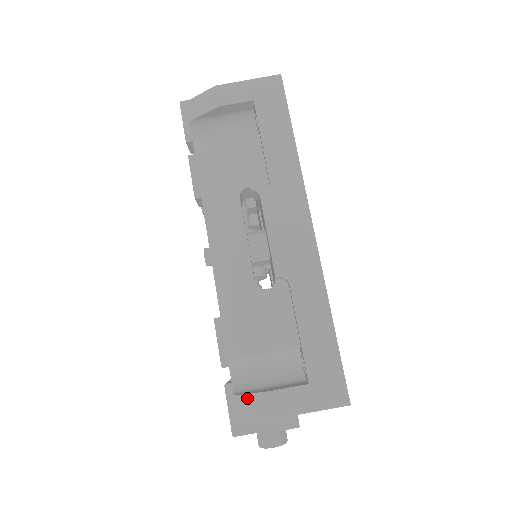
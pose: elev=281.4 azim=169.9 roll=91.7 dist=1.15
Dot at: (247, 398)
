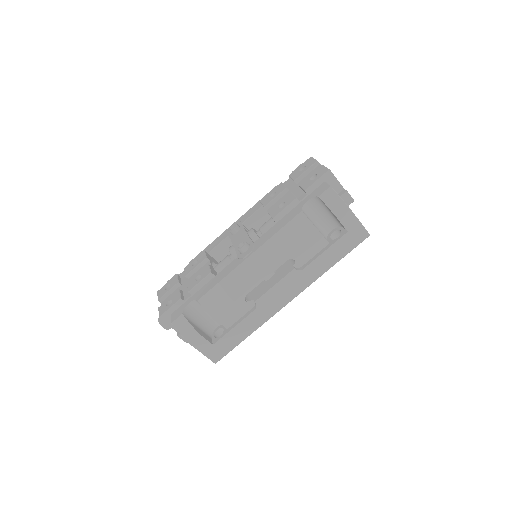
Dot at: (186, 323)
